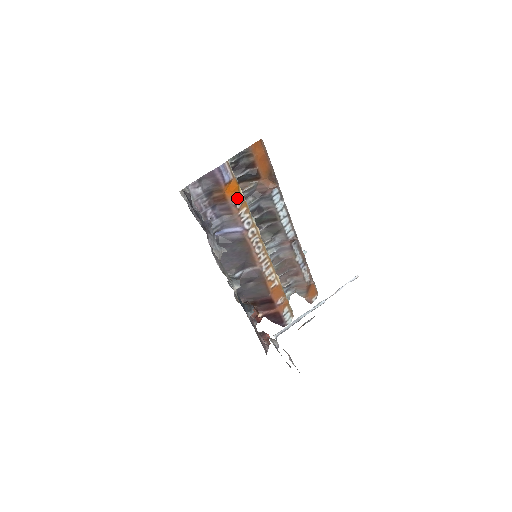
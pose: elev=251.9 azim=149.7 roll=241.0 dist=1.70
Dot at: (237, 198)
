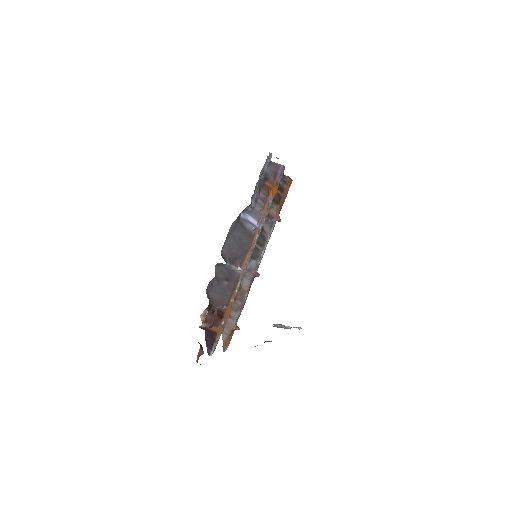
Dot at: occluded
